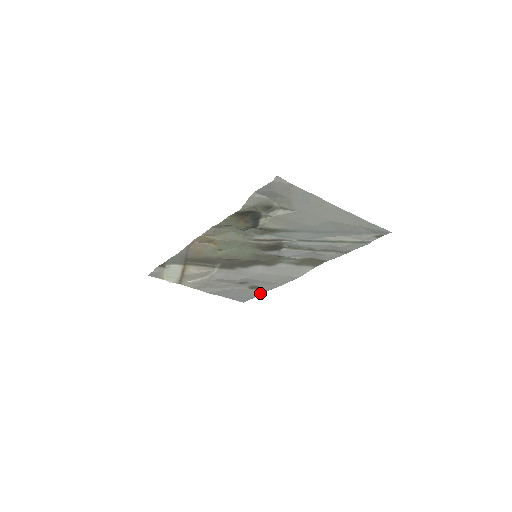
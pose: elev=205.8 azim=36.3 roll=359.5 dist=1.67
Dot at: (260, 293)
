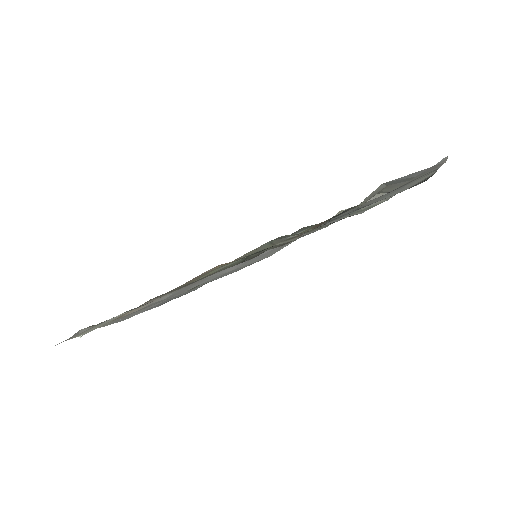
Dot at: (196, 289)
